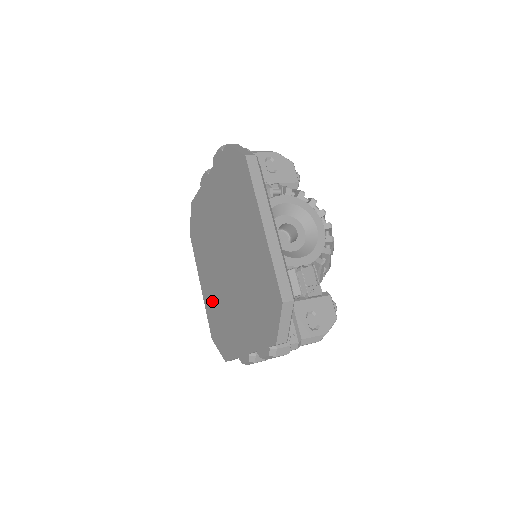
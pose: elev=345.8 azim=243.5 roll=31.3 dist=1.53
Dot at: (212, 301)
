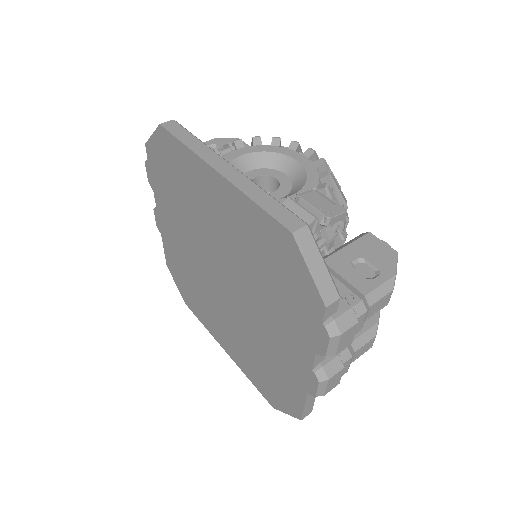
Dot at: (243, 354)
